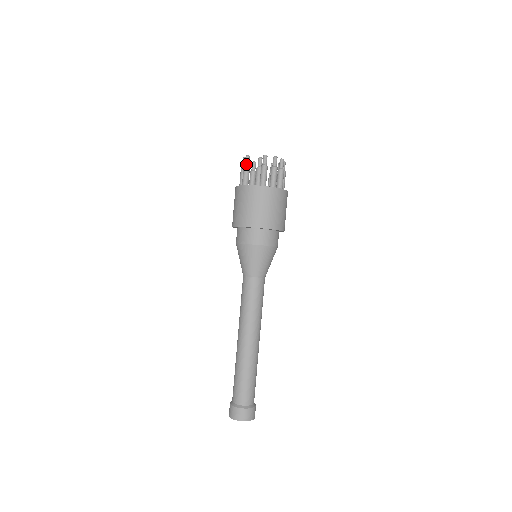
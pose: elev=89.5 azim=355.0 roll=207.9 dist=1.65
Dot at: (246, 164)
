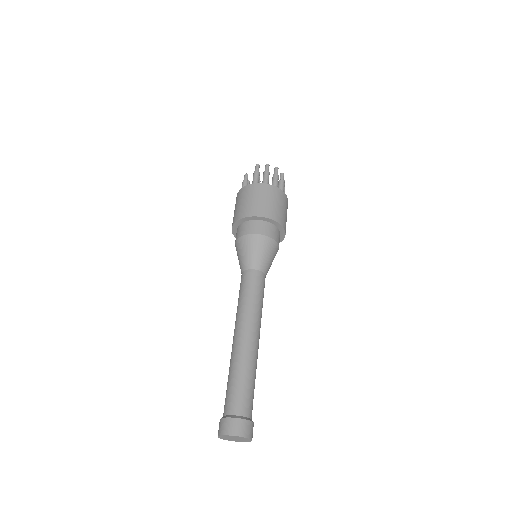
Dot at: (244, 180)
